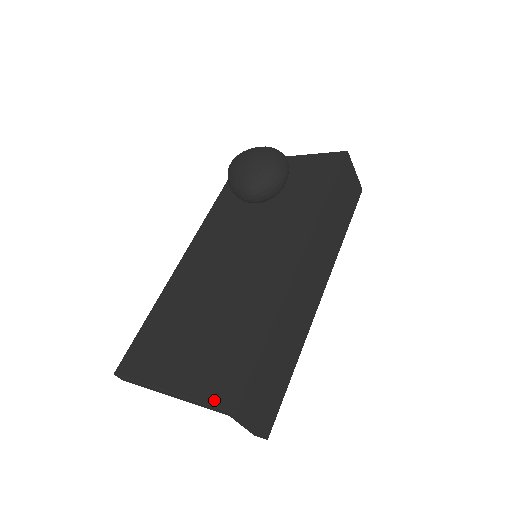
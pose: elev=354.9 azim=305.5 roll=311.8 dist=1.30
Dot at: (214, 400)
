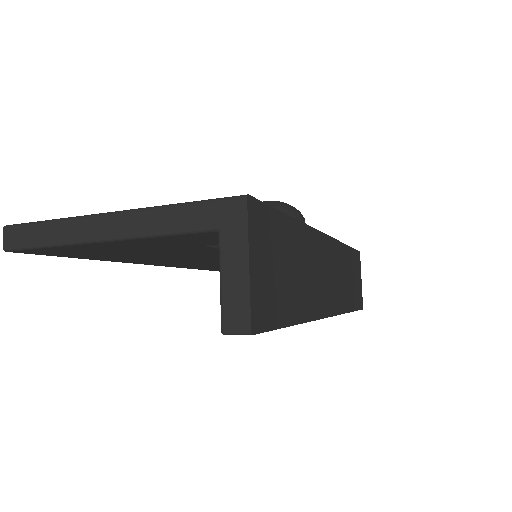
Dot at: (205, 201)
